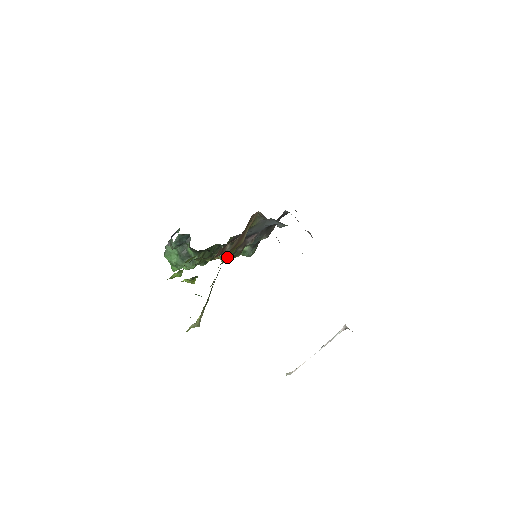
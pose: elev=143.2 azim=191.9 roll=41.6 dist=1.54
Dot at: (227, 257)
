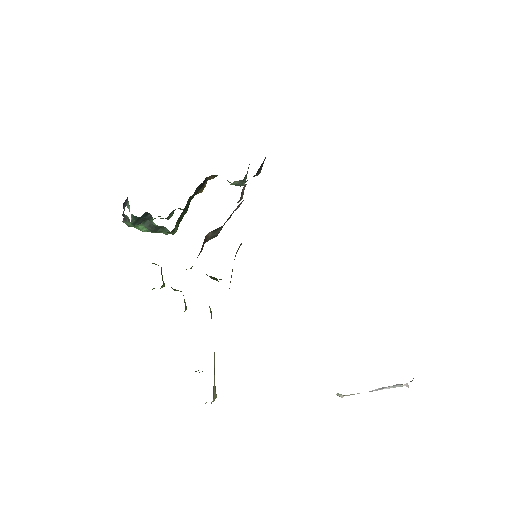
Dot at: occluded
